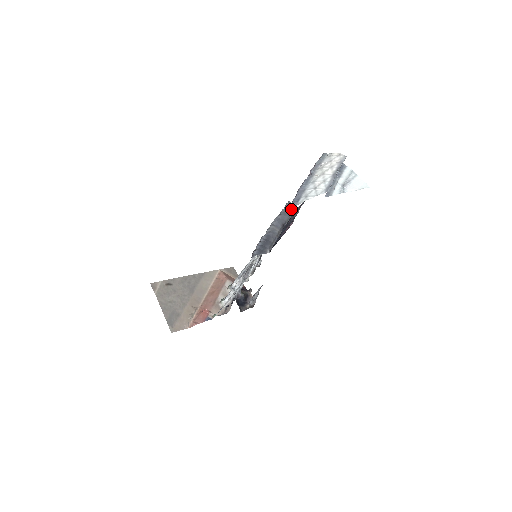
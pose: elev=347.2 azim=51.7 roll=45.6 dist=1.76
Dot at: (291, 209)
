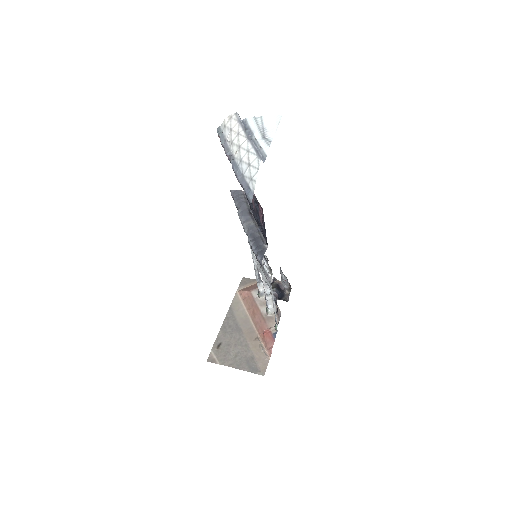
Dot at: (239, 195)
